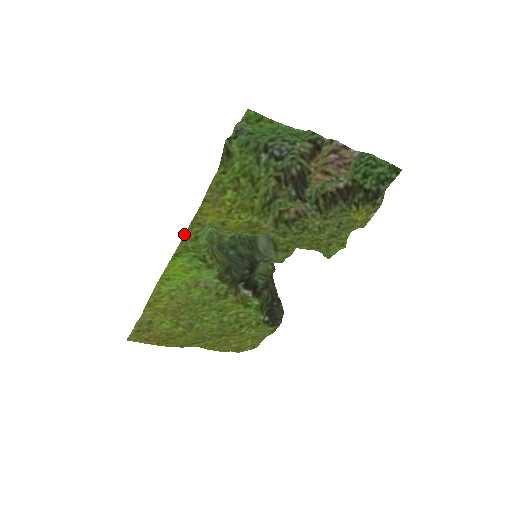
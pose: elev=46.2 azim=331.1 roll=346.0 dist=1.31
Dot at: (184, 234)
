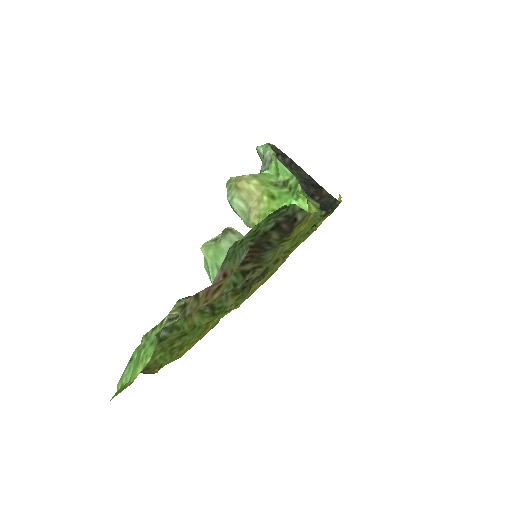
Dot at: occluded
